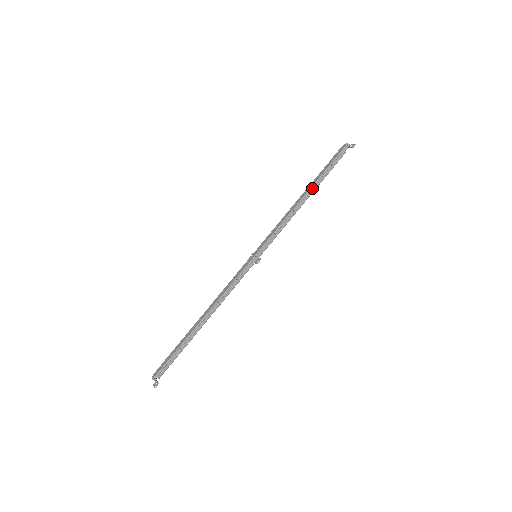
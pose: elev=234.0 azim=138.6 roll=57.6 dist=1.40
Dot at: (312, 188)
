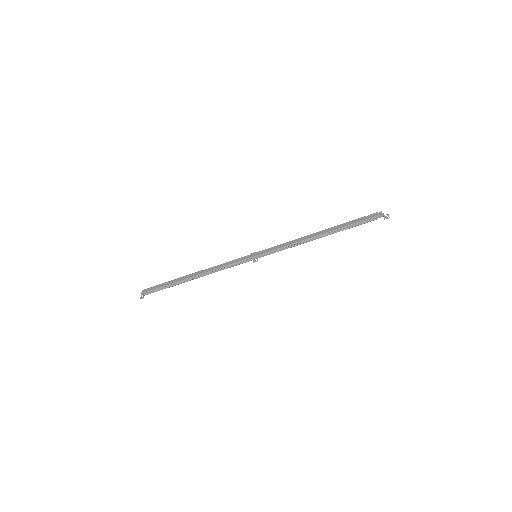
Dot at: (329, 232)
